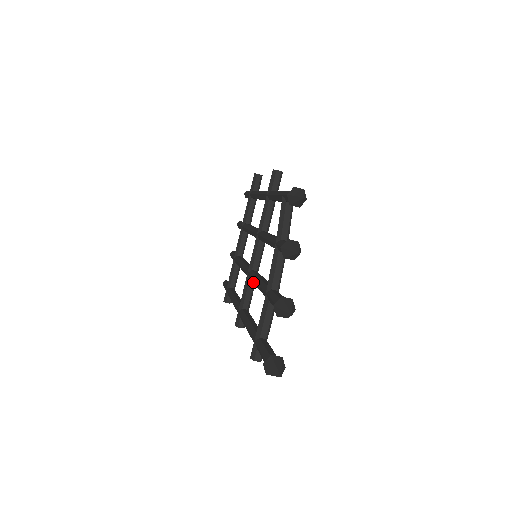
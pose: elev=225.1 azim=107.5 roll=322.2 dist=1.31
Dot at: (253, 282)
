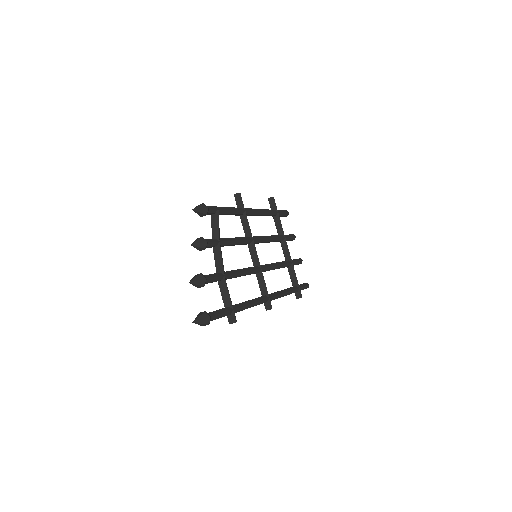
Dot at: occluded
